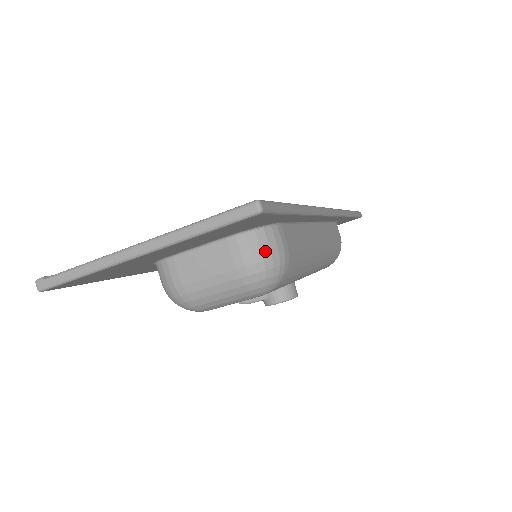
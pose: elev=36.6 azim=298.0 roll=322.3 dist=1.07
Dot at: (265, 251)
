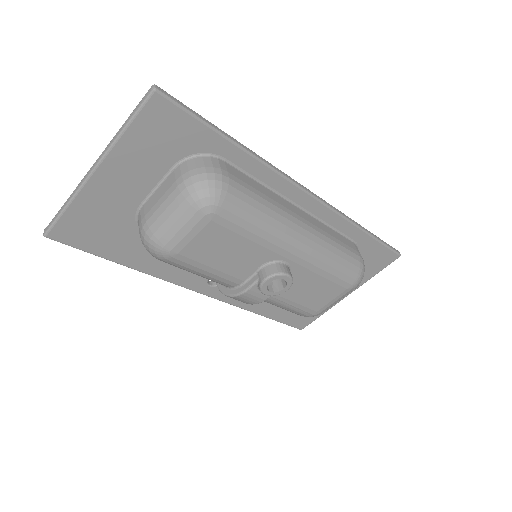
Dot at: (200, 168)
